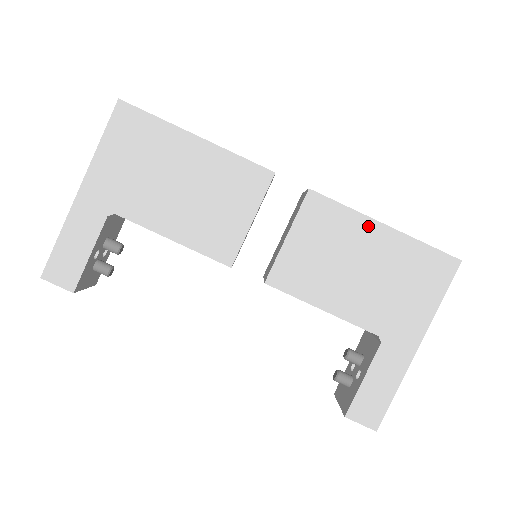
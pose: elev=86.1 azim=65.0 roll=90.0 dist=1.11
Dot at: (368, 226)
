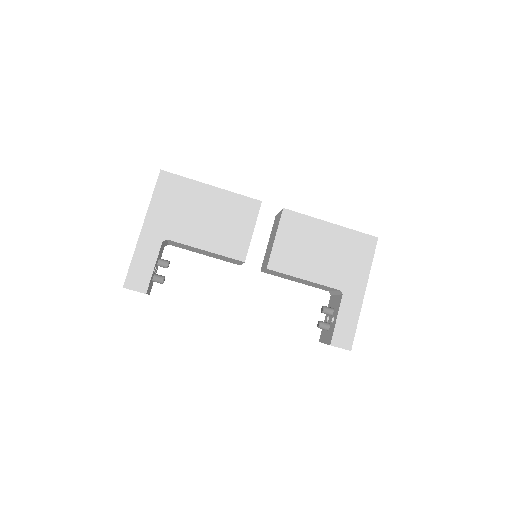
Dot at: (321, 225)
